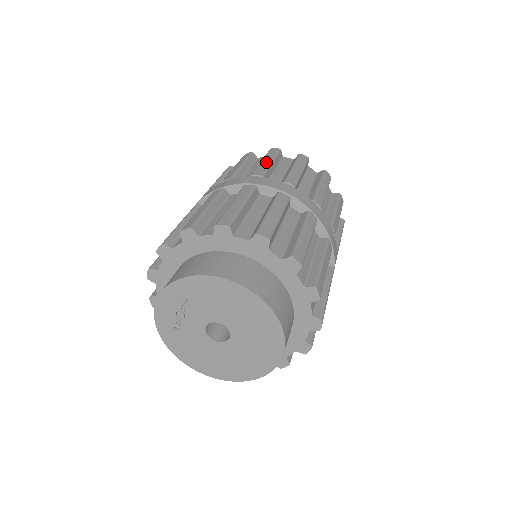
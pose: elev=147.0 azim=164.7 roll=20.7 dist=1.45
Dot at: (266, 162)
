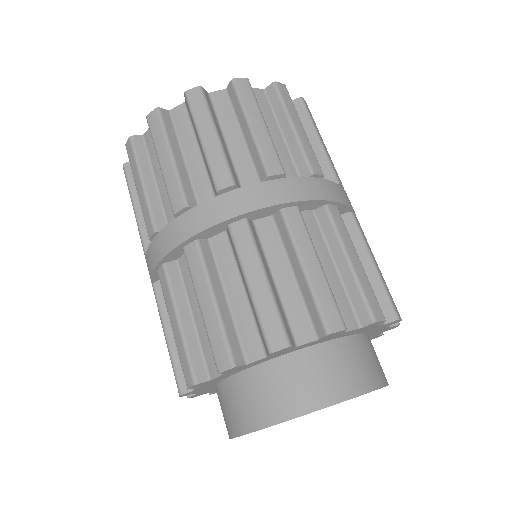
Dot at: (166, 165)
